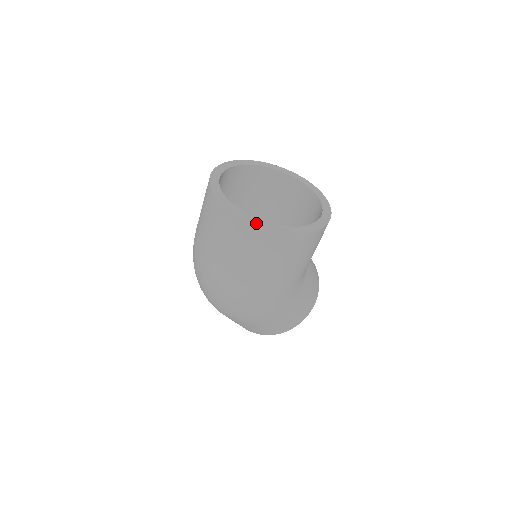
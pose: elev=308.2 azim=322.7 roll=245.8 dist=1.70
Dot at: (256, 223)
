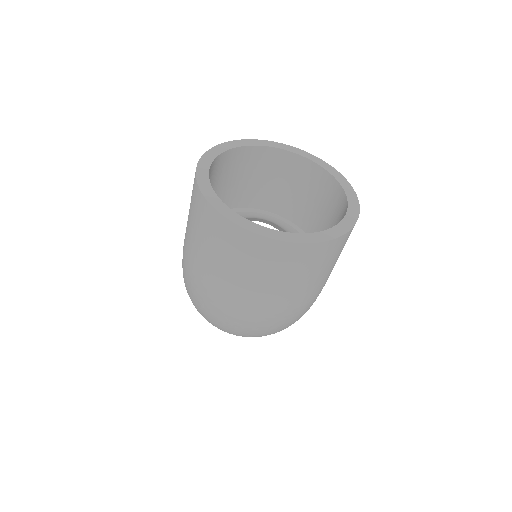
Dot at: (321, 240)
